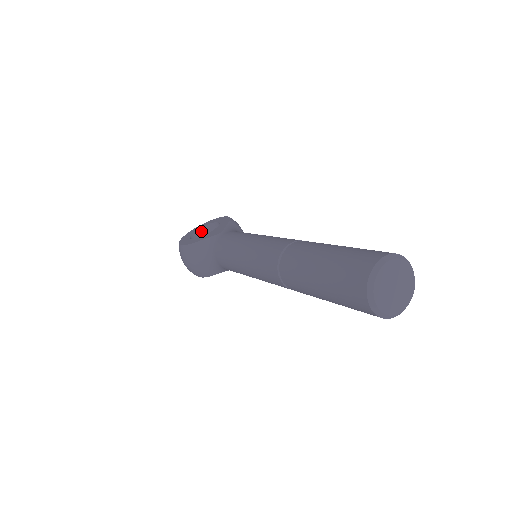
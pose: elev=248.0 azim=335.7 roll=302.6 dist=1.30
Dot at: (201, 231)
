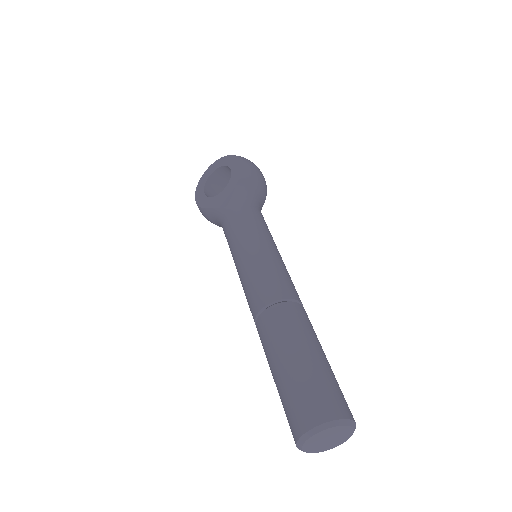
Dot at: (217, 172)
